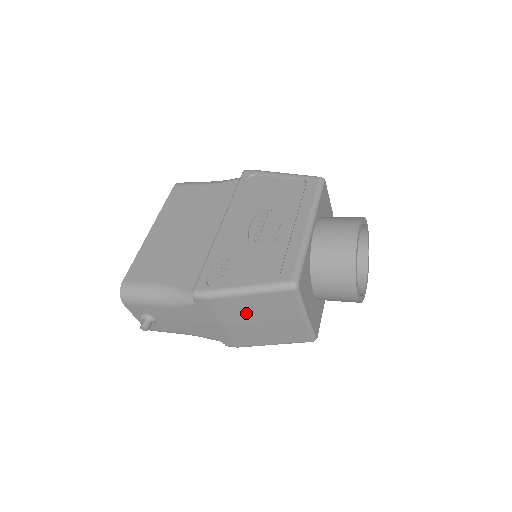
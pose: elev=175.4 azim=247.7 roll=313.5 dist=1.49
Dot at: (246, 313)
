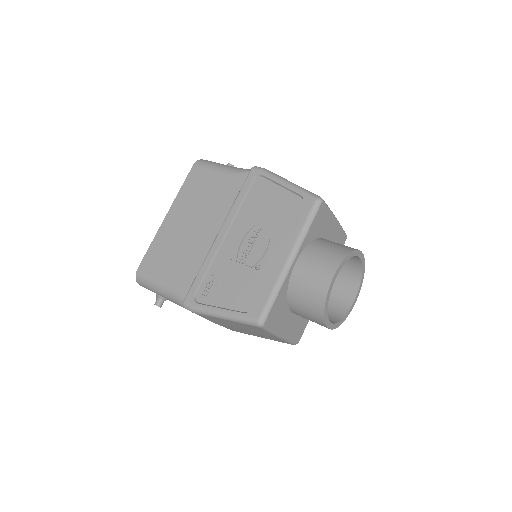
Dot at: (229, 324)
